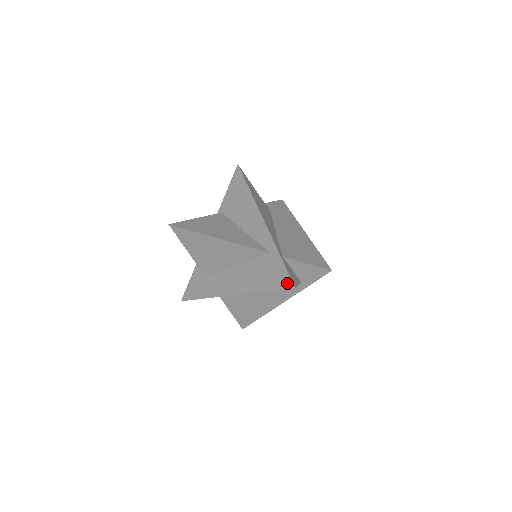
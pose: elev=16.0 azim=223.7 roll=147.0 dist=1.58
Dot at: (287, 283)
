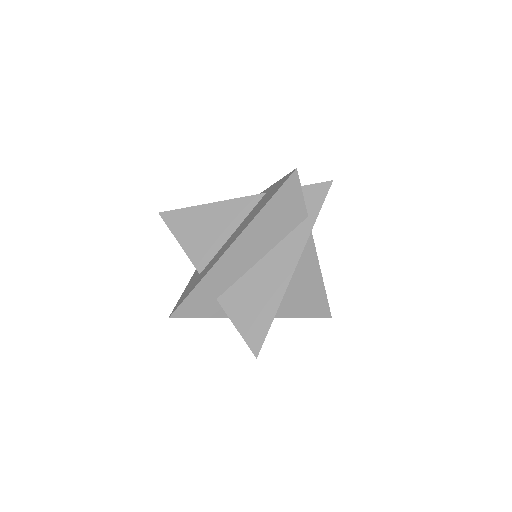
Dot at: (288, 176)
